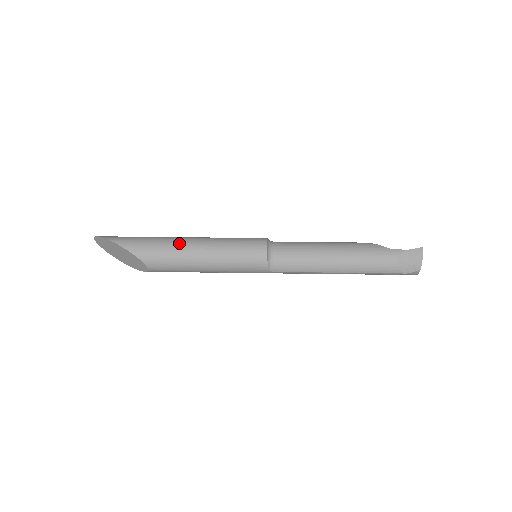
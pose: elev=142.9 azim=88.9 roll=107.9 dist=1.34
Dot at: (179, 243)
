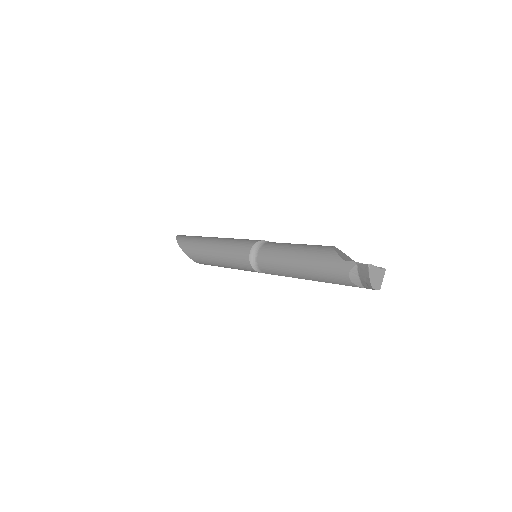
Dot at: (205, 247)
